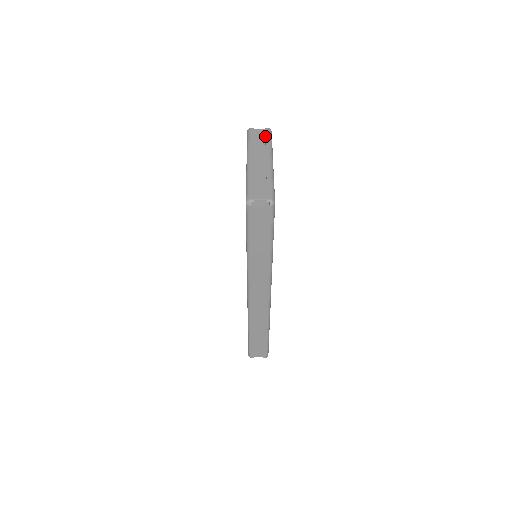
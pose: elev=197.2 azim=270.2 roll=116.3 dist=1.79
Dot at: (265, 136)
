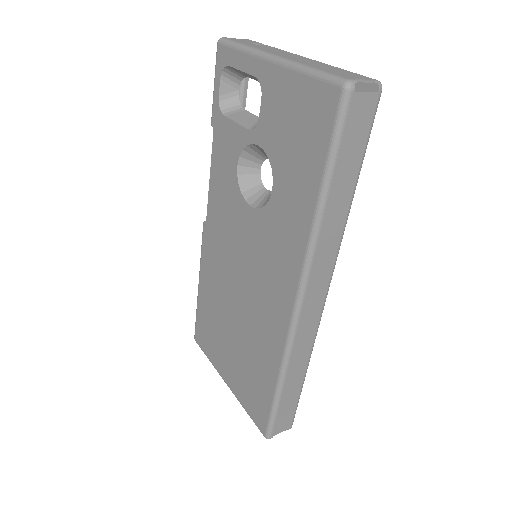
Dot at: (256, 42)
